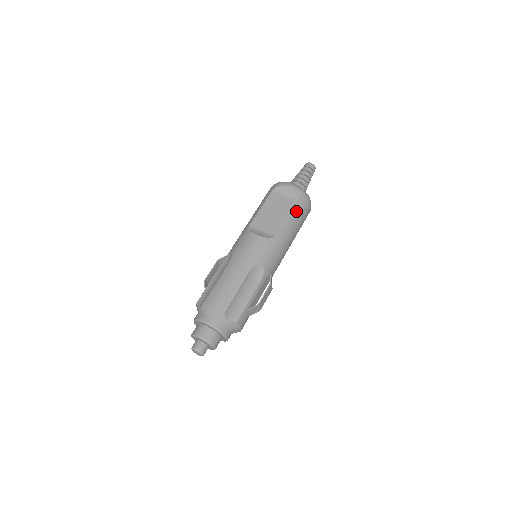
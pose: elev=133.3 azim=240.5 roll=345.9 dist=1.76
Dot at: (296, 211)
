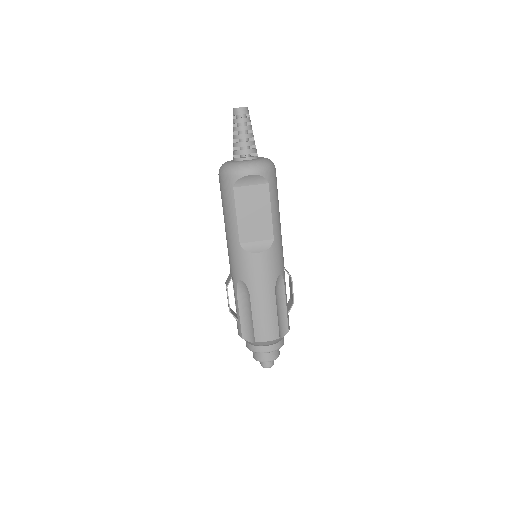
Dot at: (273, 195)
